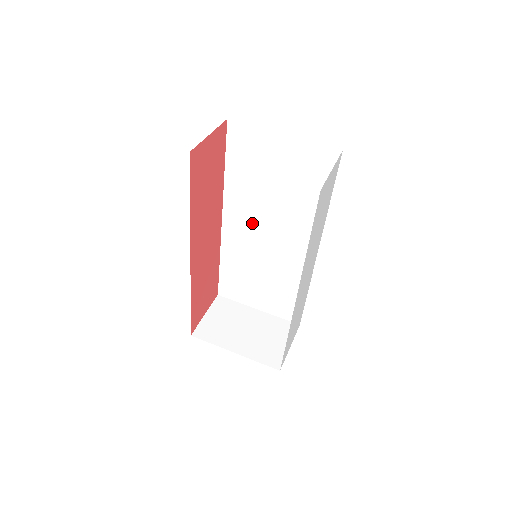
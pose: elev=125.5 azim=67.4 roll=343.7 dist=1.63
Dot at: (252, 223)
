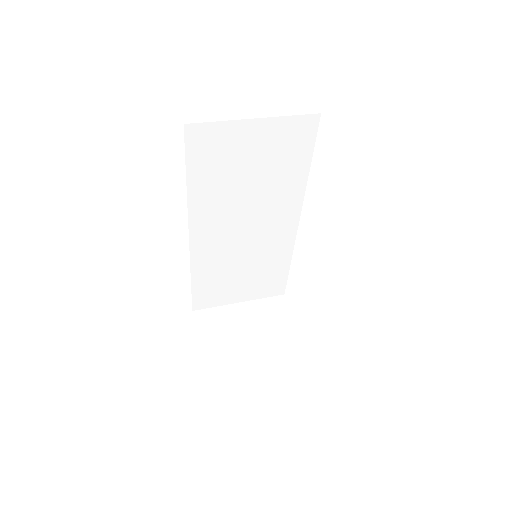
Dot at: (226, 224)
